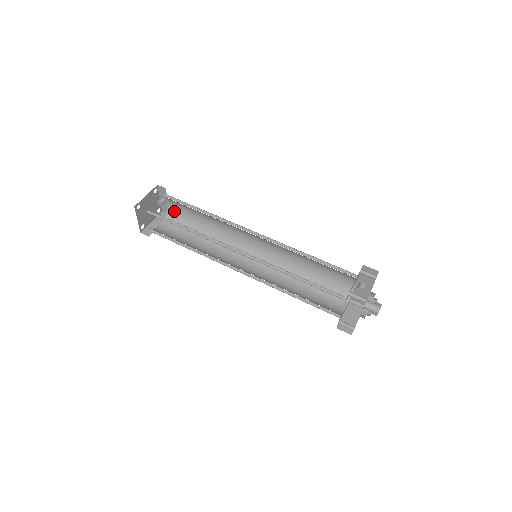
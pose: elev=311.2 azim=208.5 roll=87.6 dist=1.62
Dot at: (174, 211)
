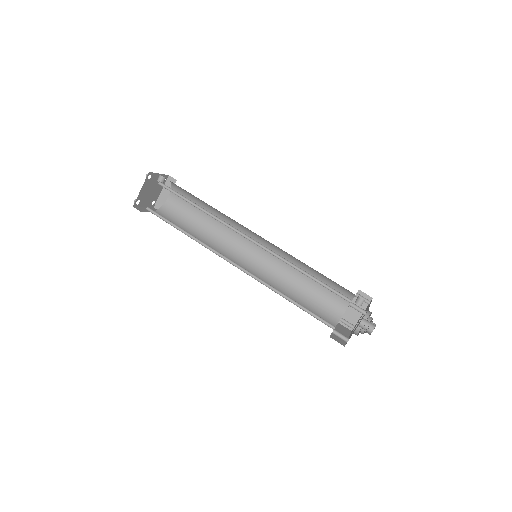
Dot at: (177, 186)
